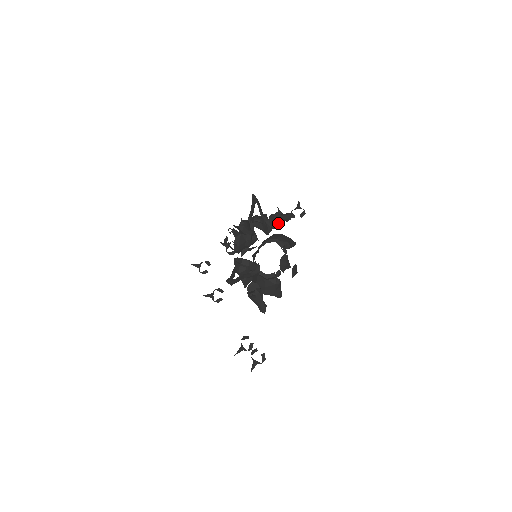
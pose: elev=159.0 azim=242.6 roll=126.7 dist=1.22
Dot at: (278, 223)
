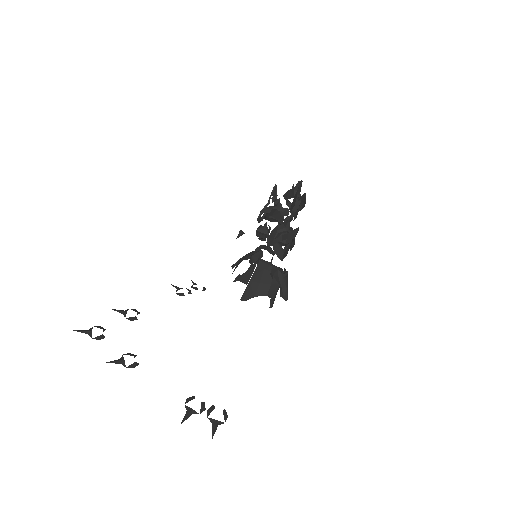
Dot at: (268, 232)
